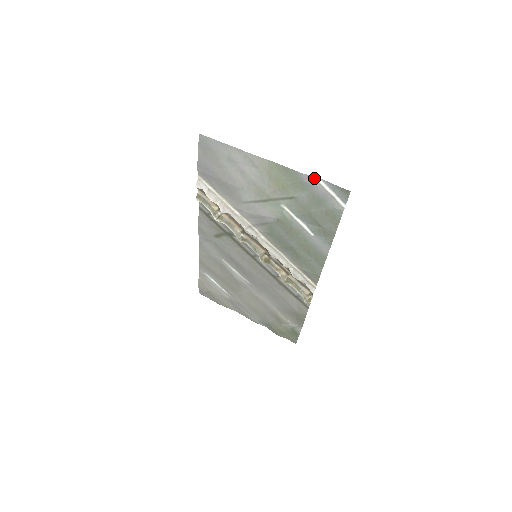
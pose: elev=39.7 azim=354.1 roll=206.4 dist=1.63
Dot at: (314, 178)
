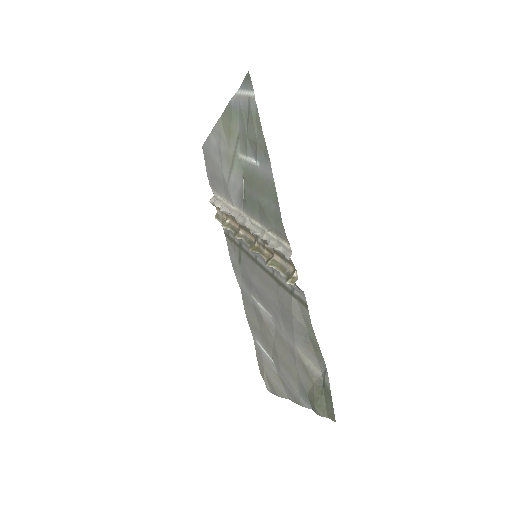
Dot at: (236, 95)
